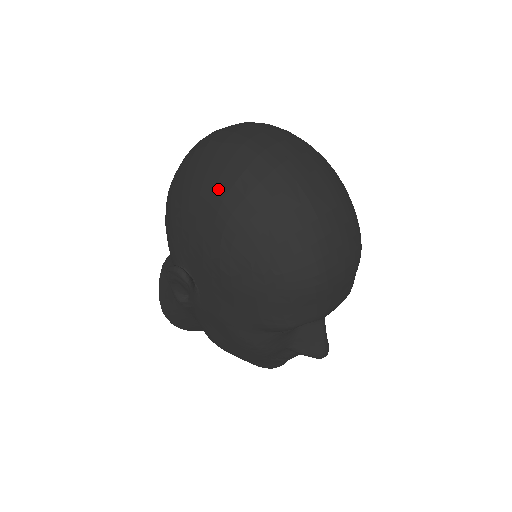
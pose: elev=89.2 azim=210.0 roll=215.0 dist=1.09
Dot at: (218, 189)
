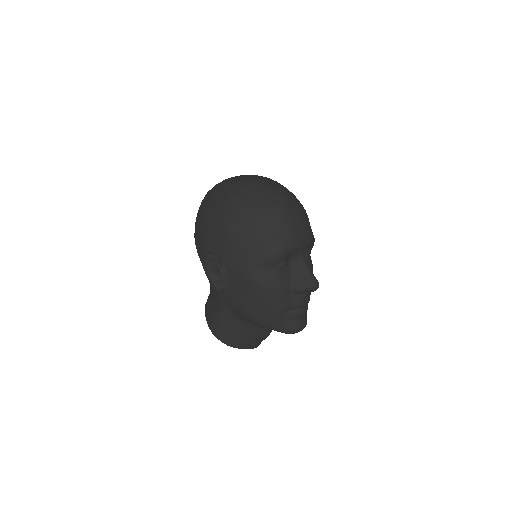
Dot at: (216, 199)
